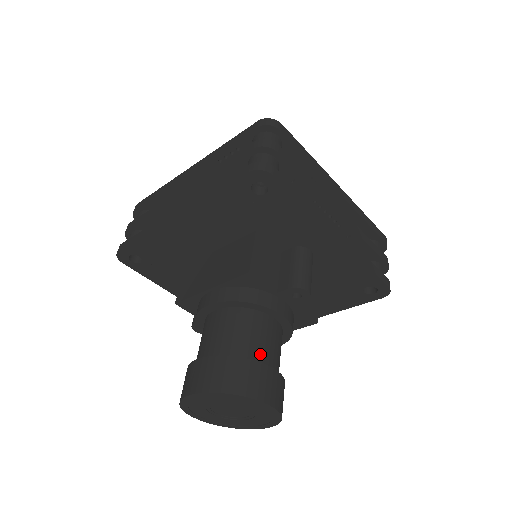
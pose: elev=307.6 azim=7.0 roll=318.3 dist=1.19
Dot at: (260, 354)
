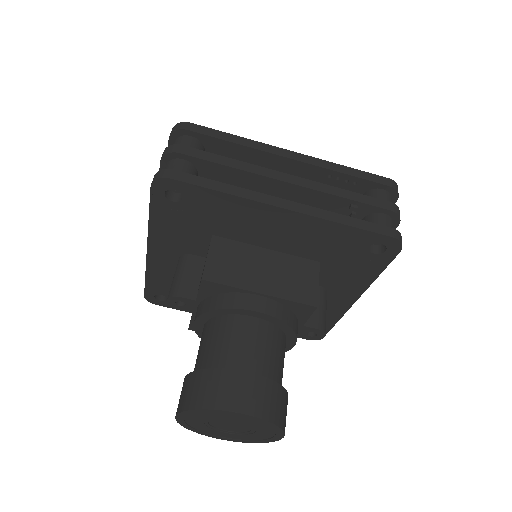
Dot at: occluded
